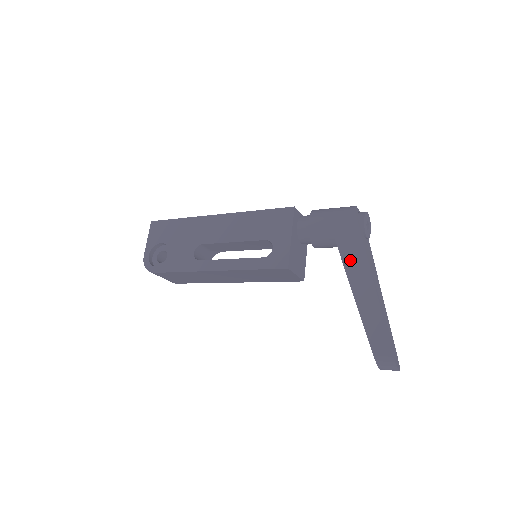
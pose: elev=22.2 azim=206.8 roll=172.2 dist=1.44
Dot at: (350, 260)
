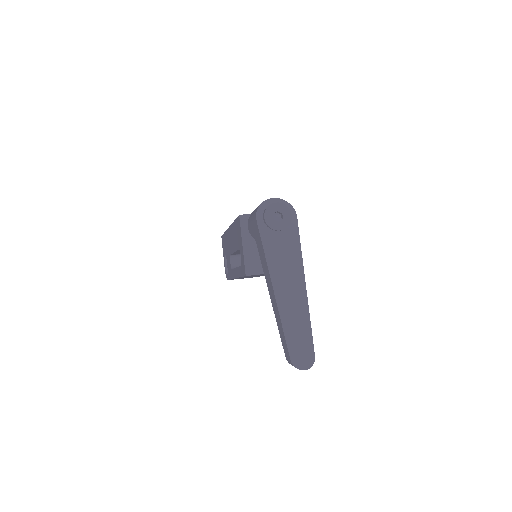
Dot at: (263, 263)
